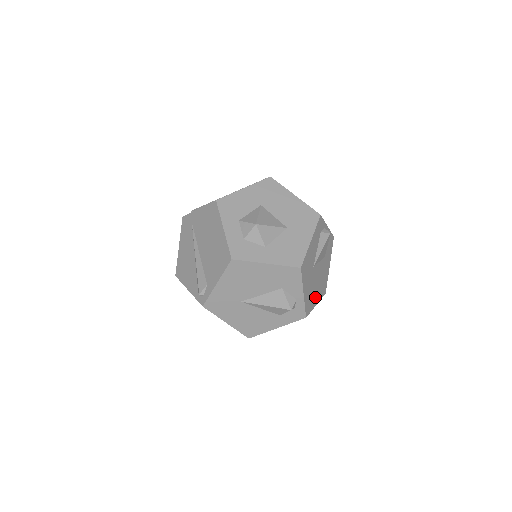
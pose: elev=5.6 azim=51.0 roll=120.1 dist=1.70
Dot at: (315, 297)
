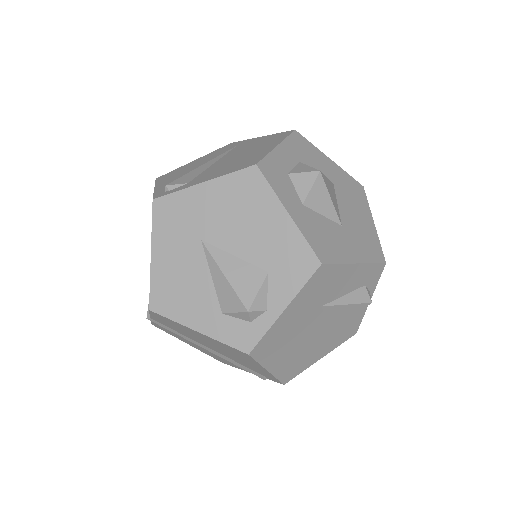
Dot at: (279, 356)
